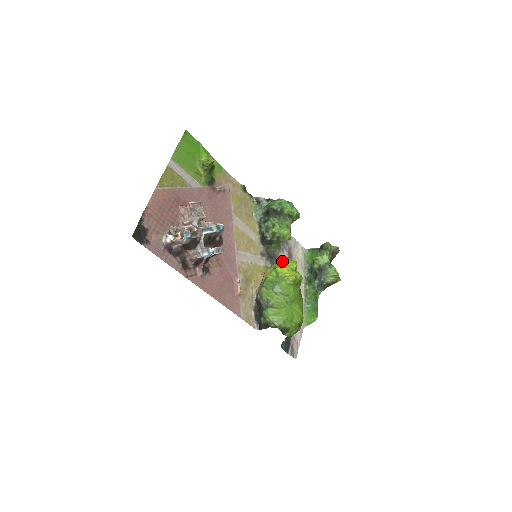
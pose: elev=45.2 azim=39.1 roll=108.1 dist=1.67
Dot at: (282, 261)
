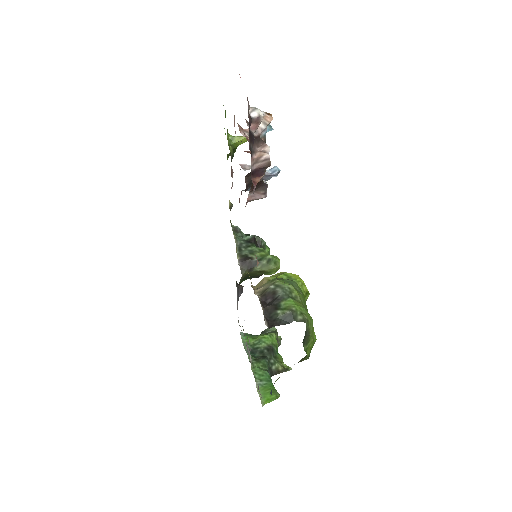
Dot at: occluded
